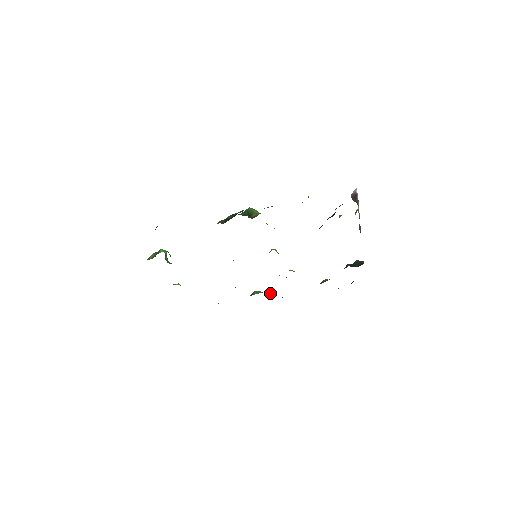
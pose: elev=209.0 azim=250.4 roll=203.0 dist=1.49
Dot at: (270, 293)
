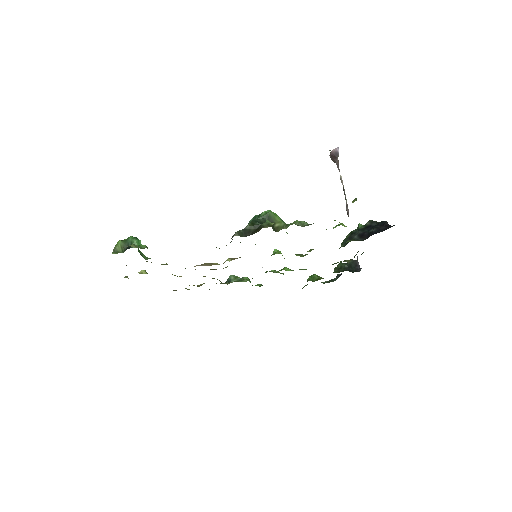
Dot at: (249, 280)
